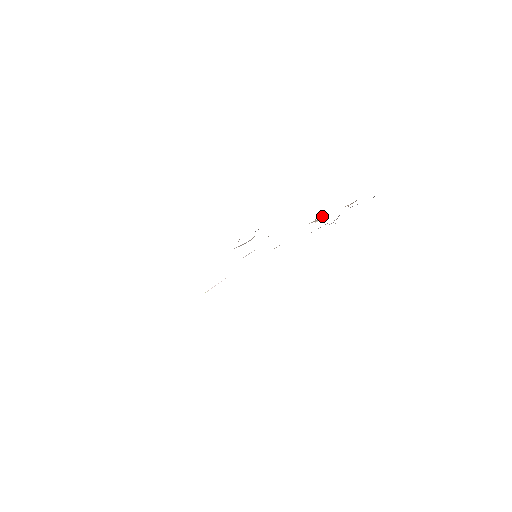
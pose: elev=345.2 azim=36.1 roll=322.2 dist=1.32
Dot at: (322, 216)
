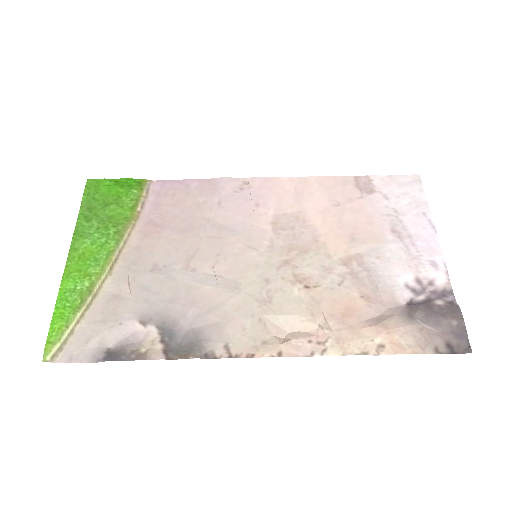
Dot at: (314, 333)
